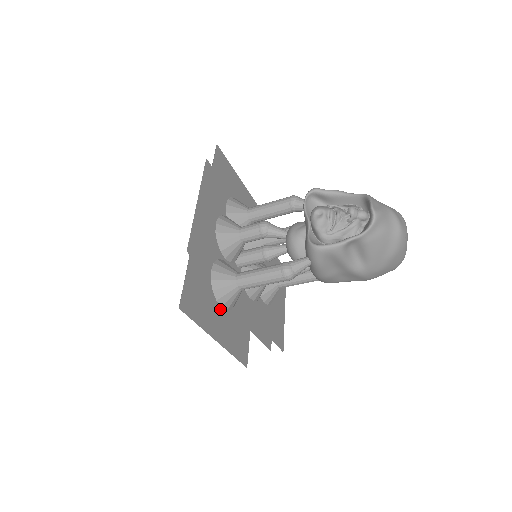
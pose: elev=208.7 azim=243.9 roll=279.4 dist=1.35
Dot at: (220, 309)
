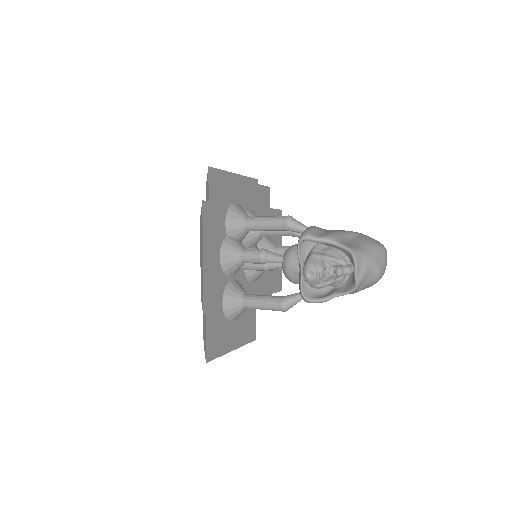
Dot at: (233, 324)
